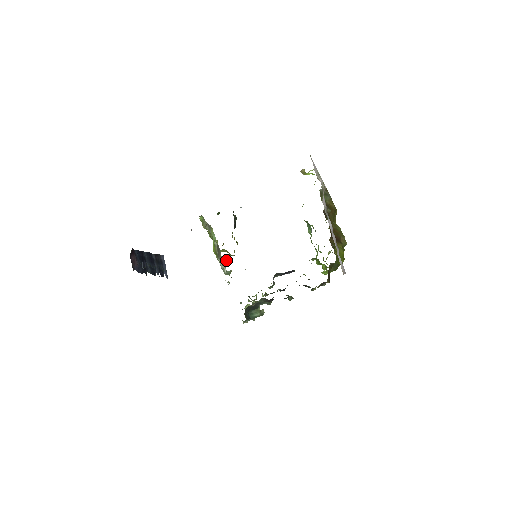
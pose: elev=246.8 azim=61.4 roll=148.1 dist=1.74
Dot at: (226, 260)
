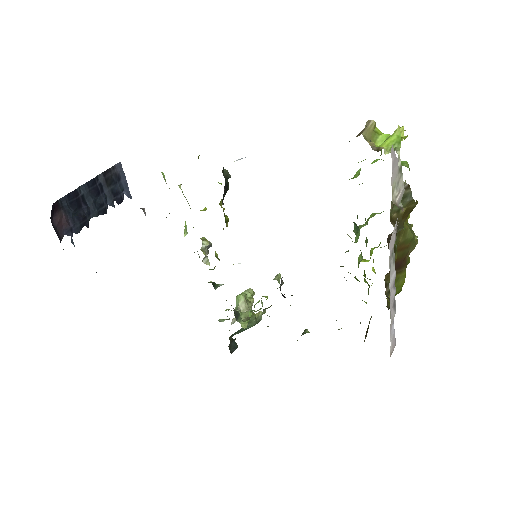
Dot at: (208, 245)
